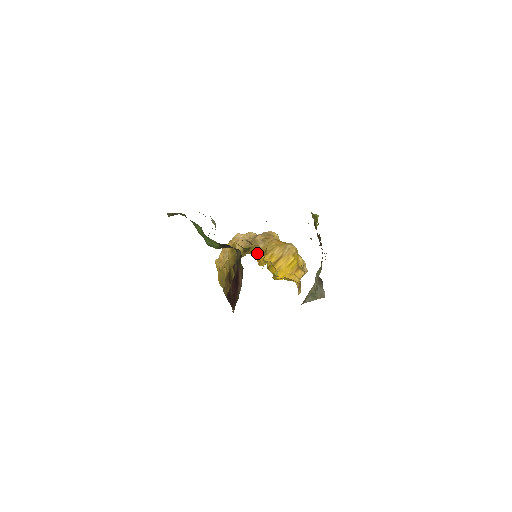
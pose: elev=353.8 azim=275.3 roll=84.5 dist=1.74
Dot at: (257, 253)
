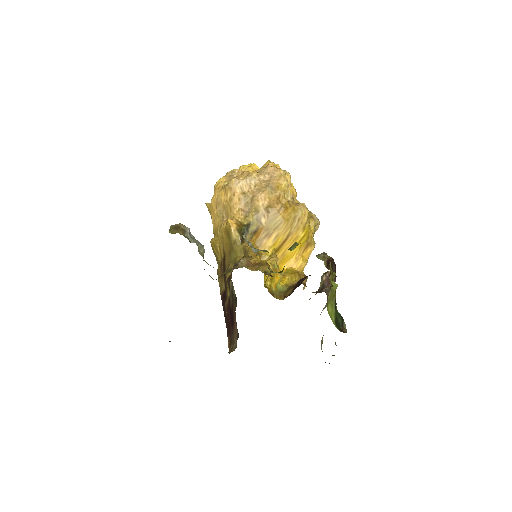
Dot at: (258, 235)
